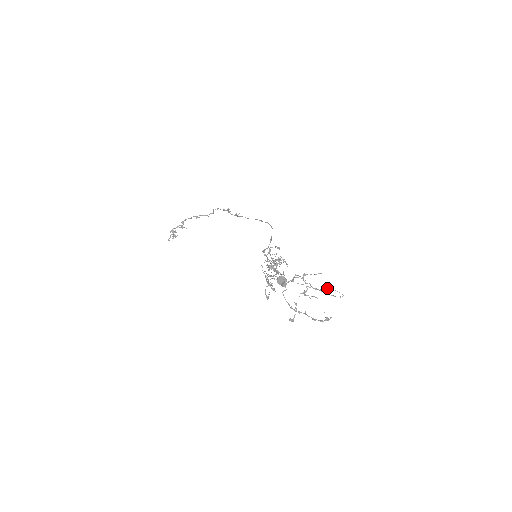
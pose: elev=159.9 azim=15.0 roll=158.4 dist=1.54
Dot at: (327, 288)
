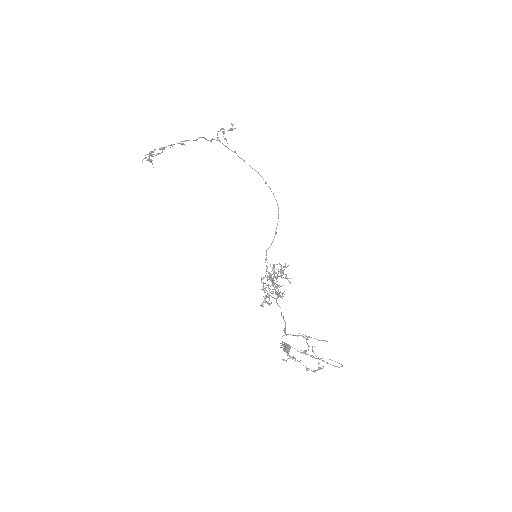
Dot at: (329, 359)
